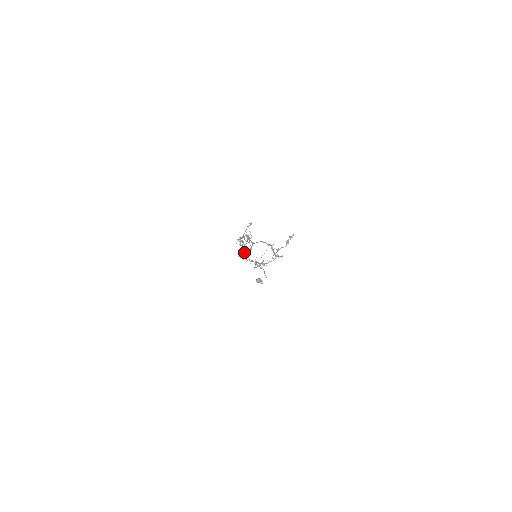
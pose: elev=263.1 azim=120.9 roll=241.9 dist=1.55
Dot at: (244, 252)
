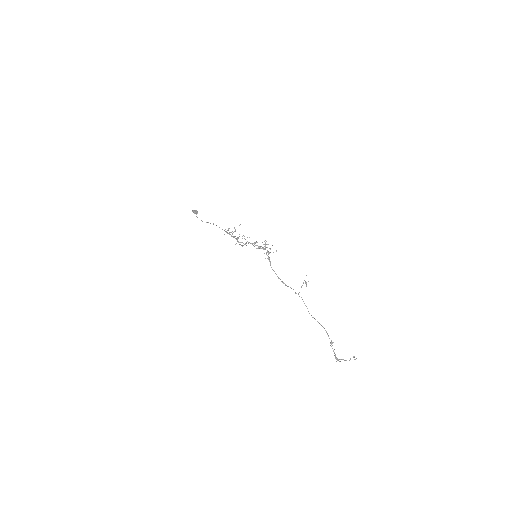
Dot at: occluded
